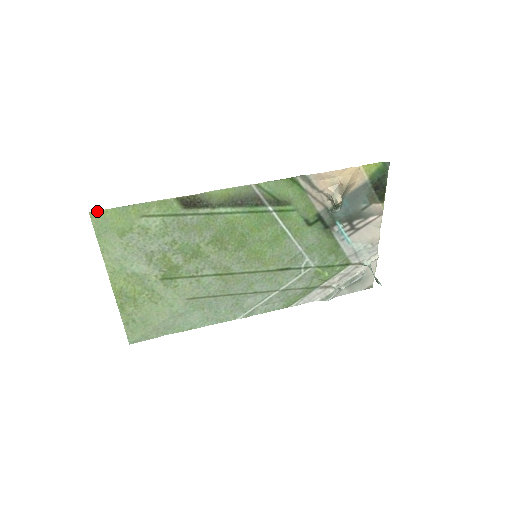
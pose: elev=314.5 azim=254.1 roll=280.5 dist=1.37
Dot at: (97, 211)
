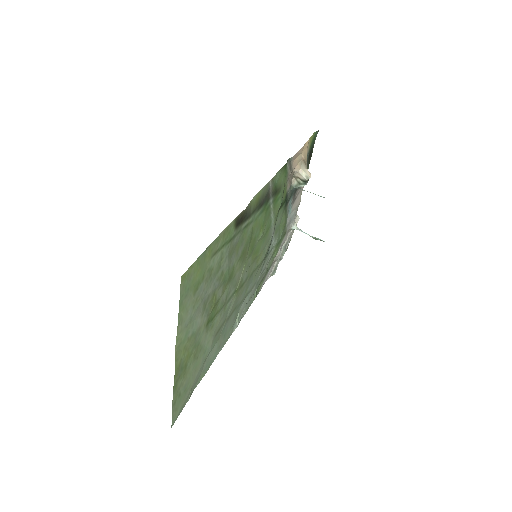
Dot at: (186, 271)
